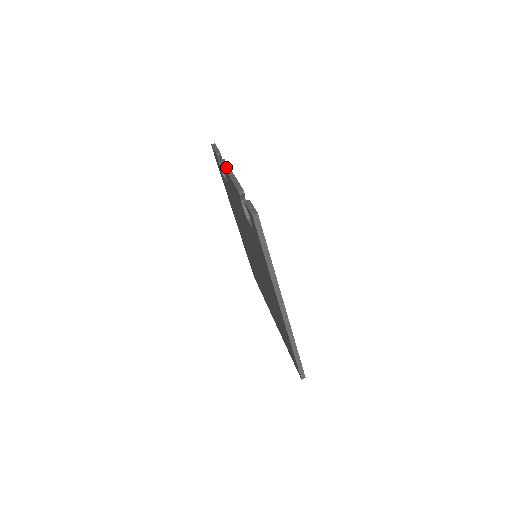
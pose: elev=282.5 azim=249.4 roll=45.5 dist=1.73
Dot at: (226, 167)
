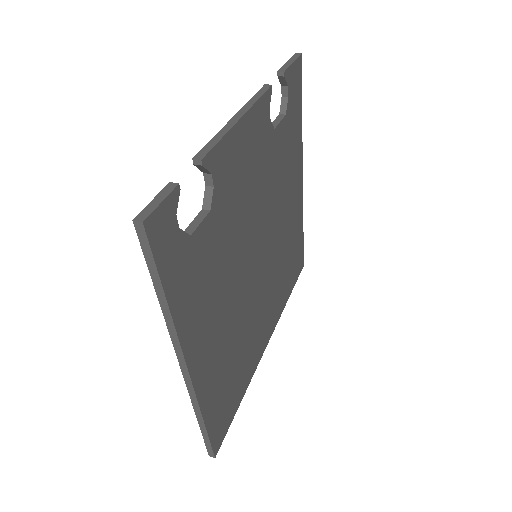
Dot at: (250, 101)
